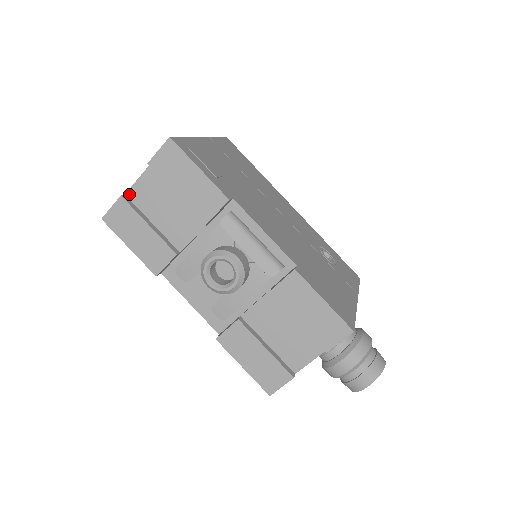
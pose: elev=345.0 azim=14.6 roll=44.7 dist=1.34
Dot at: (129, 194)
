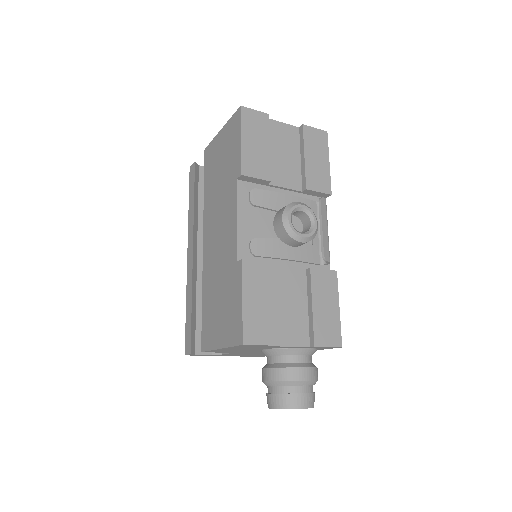
Dot at: (269, 121)
